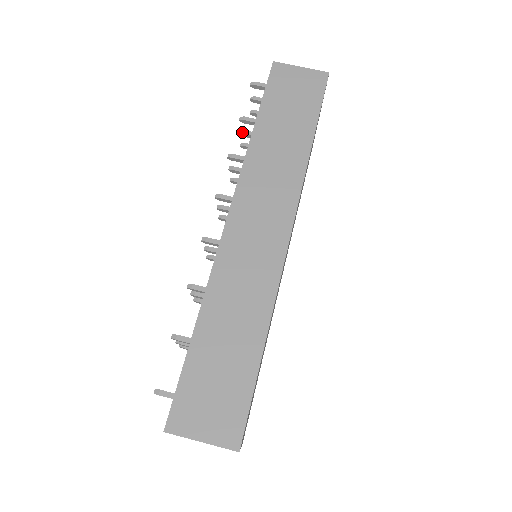
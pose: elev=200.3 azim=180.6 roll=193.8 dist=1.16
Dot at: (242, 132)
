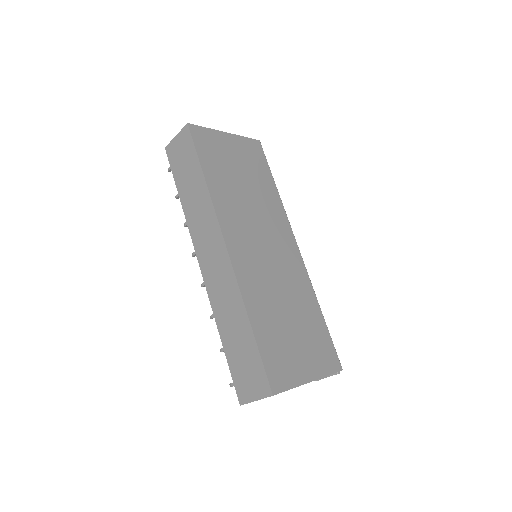
Dot at: occluded
